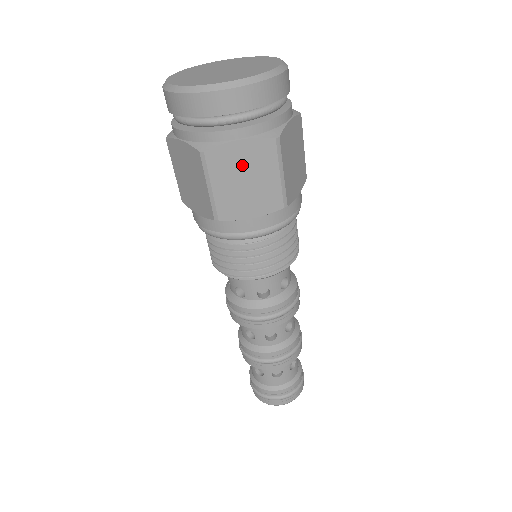
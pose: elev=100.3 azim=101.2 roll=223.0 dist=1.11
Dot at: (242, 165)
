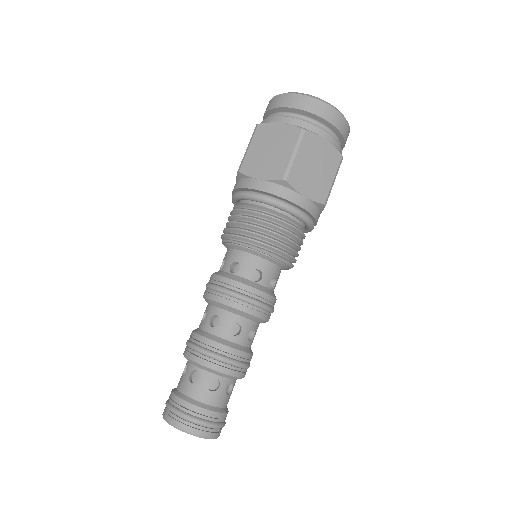
Dot at: (274, 139)
